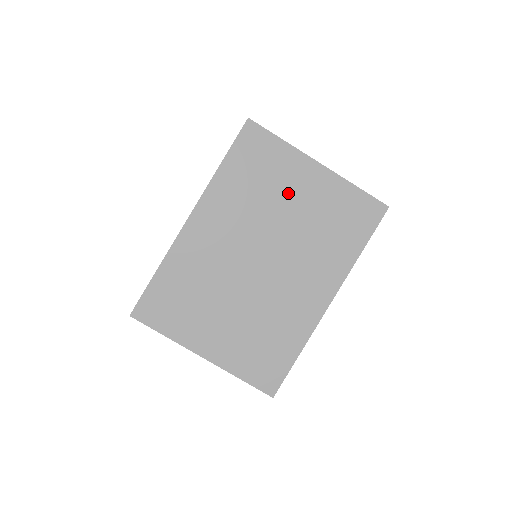
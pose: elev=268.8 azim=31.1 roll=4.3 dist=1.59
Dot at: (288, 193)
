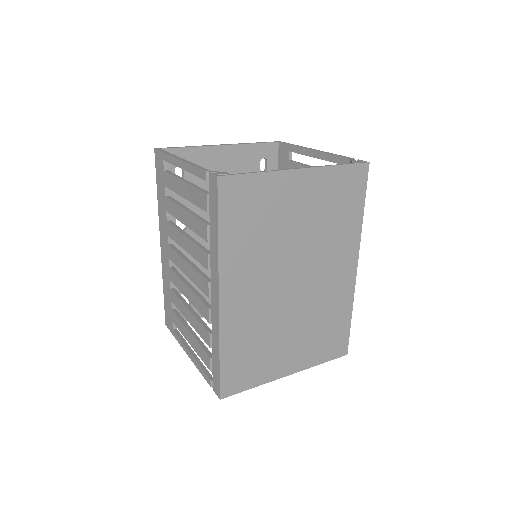
Dot at: (288, 215)
